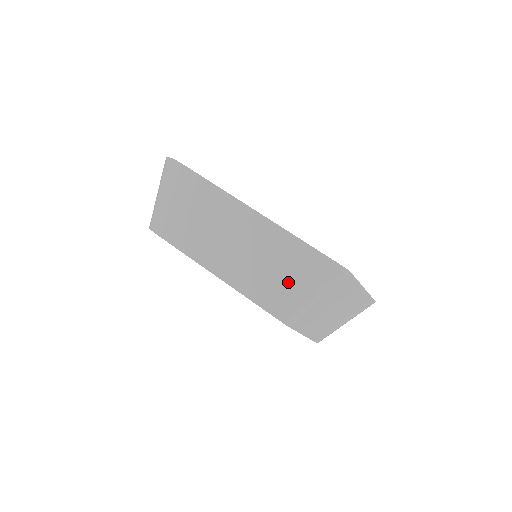
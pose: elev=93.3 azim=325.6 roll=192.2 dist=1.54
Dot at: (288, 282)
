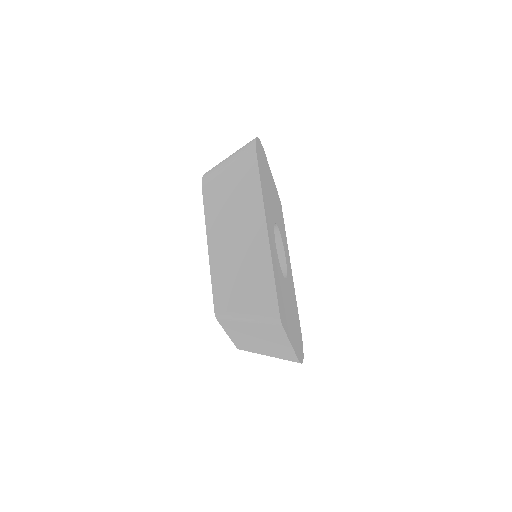
Dot at: (241, 291)
